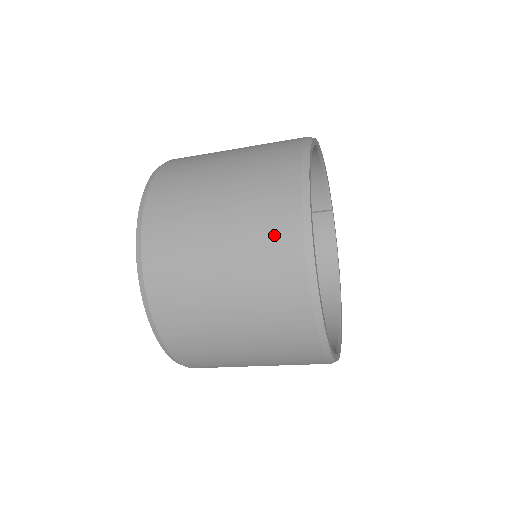
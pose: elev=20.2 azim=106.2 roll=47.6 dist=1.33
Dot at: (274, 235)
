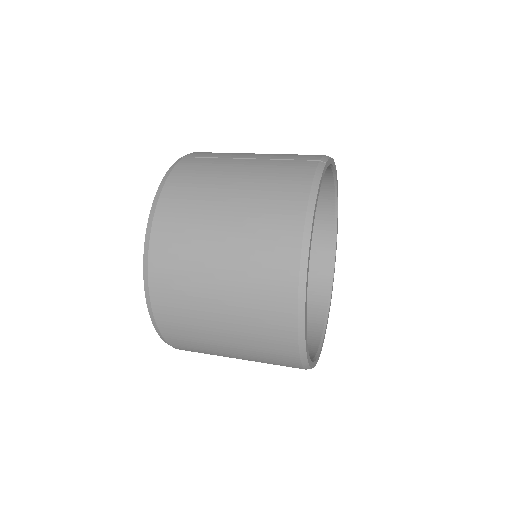
Dot at: occluded
